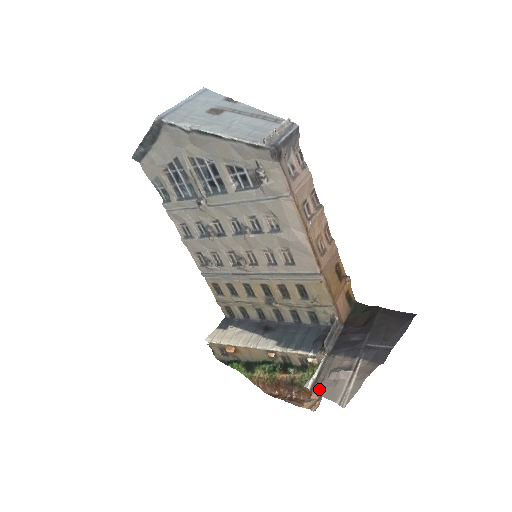
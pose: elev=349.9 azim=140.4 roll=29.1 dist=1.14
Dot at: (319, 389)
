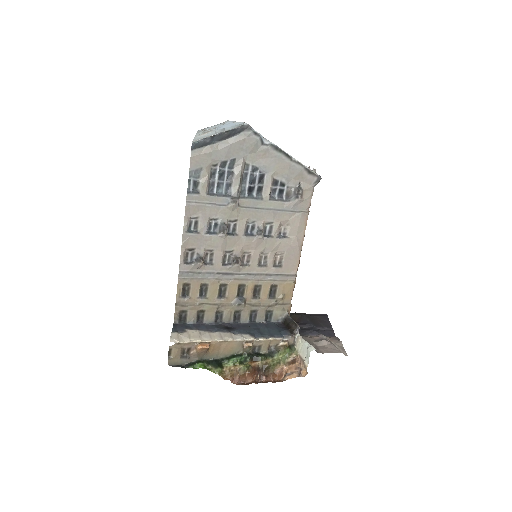
Dot at: (321, 351)
